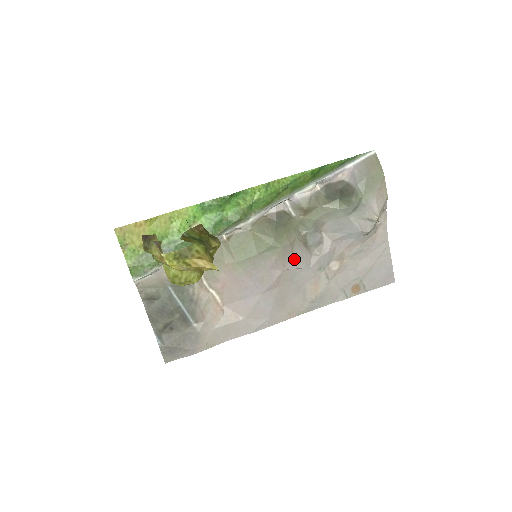
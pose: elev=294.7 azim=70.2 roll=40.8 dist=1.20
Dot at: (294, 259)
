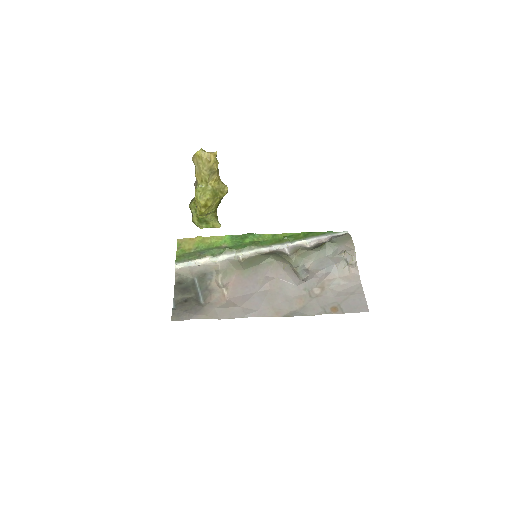
Dot at: (285, 274)
